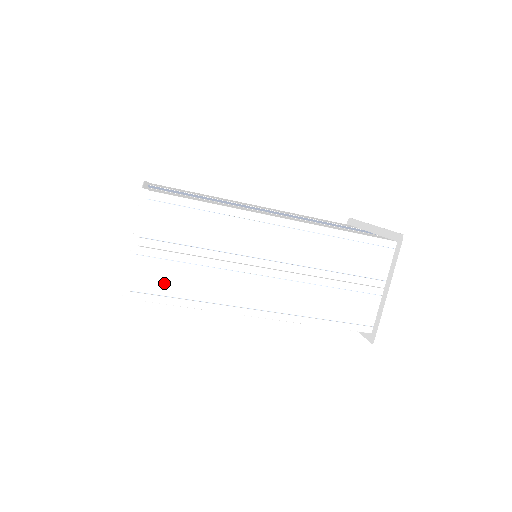
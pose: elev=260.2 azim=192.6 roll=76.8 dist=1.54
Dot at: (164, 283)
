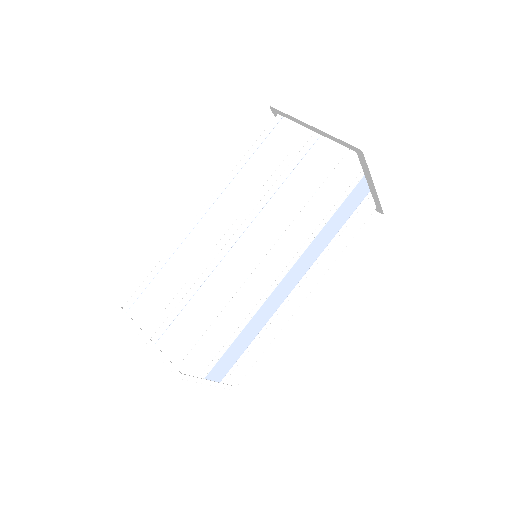
Dot at: (188, 333)
